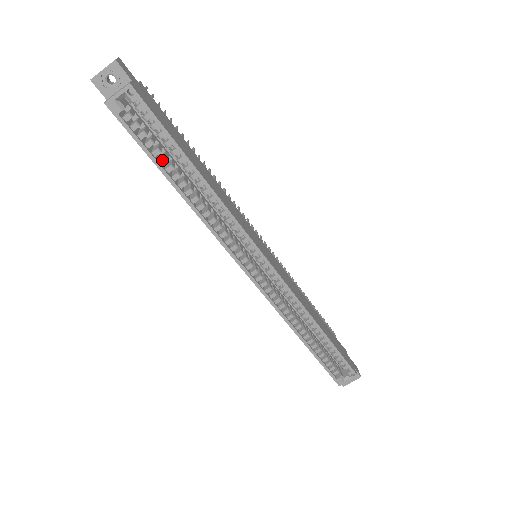
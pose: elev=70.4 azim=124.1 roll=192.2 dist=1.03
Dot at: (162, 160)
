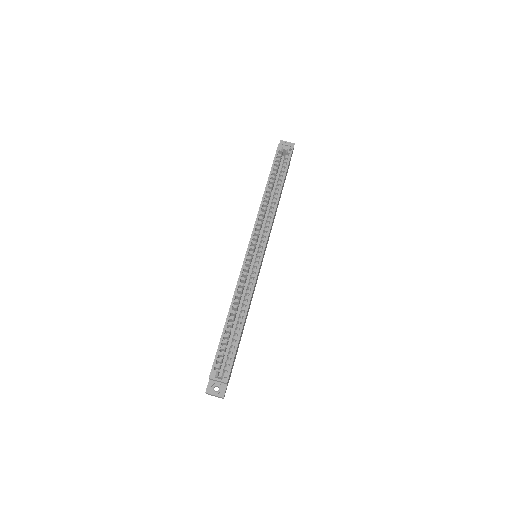
Dot at: (273, 176)
